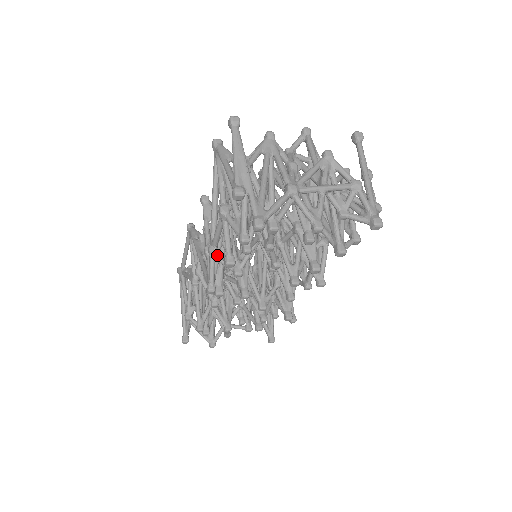
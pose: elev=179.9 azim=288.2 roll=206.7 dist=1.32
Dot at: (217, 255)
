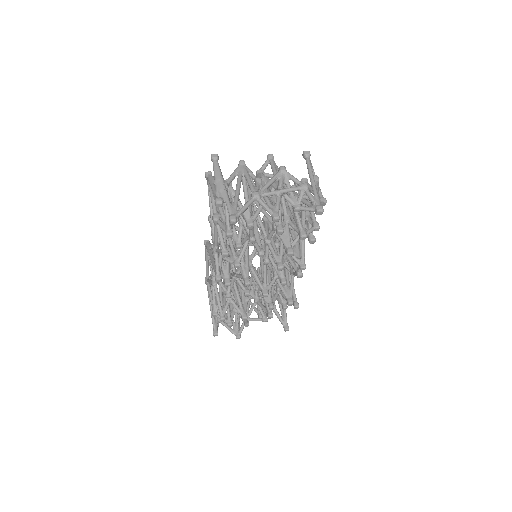
Dot at: (218, 251)
